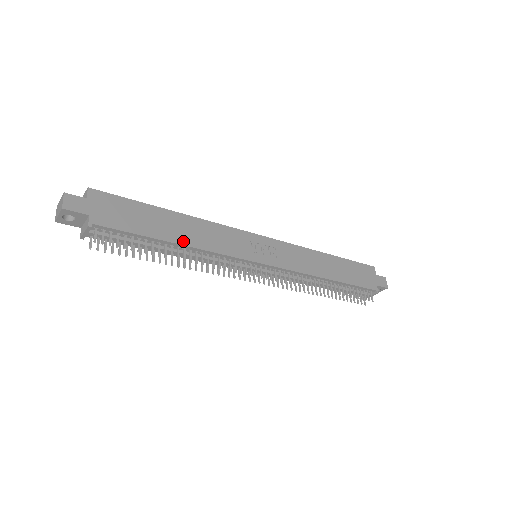
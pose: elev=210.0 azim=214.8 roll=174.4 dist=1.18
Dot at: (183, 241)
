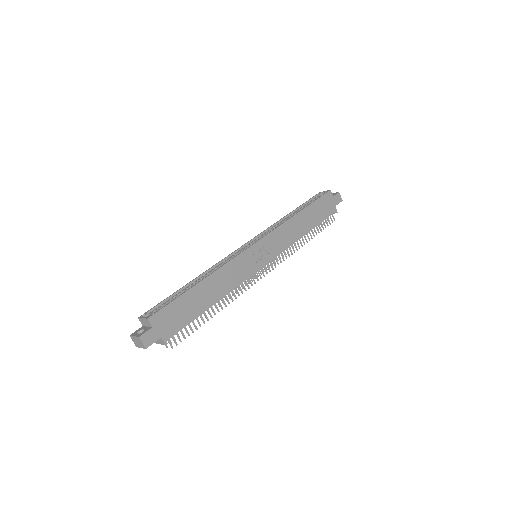
Dot at: (217, 299)
